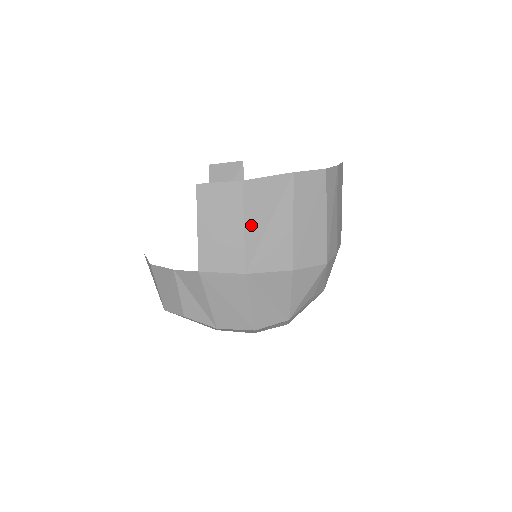
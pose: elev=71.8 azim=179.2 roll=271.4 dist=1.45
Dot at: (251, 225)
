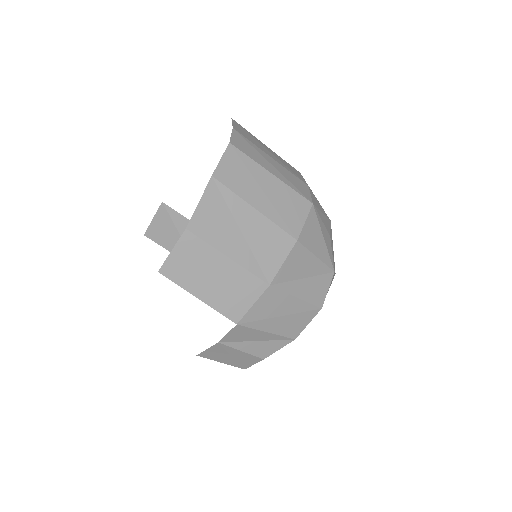
Dot at: (231, 250)
